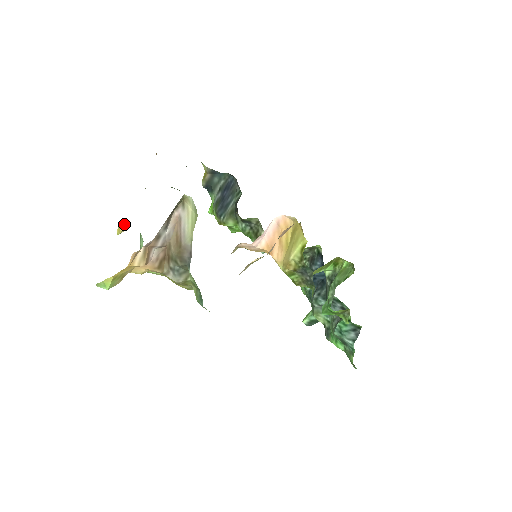
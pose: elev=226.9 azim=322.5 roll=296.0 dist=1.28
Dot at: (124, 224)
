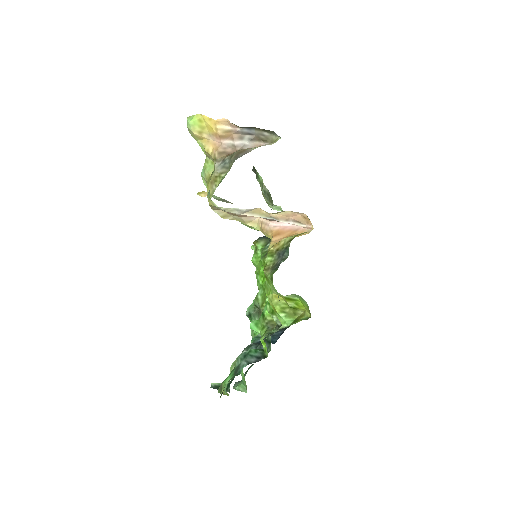
Dot at: occluded
